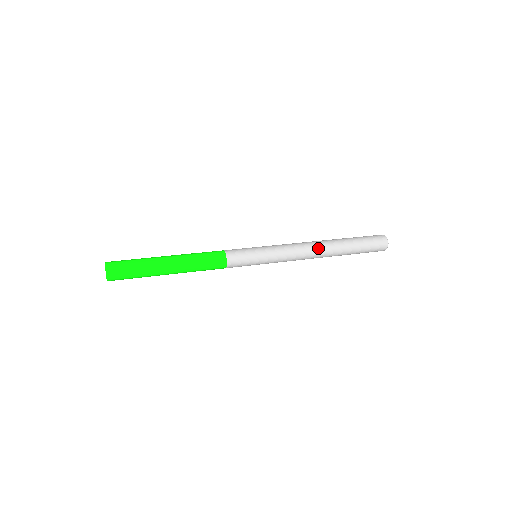
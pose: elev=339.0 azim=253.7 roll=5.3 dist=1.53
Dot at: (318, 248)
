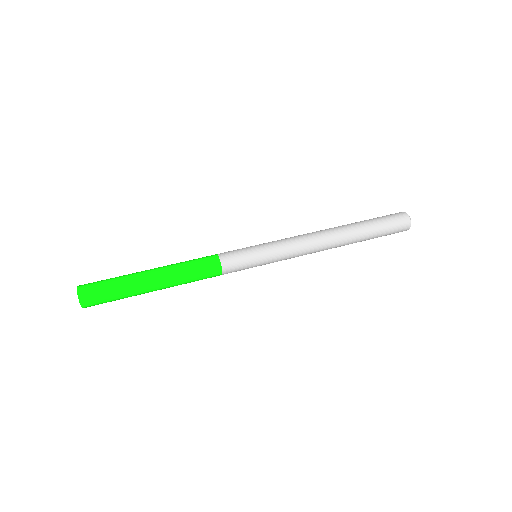
Dot at: (329, 247)
